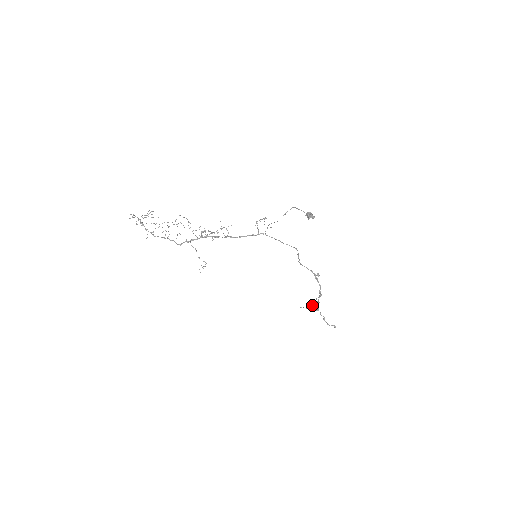
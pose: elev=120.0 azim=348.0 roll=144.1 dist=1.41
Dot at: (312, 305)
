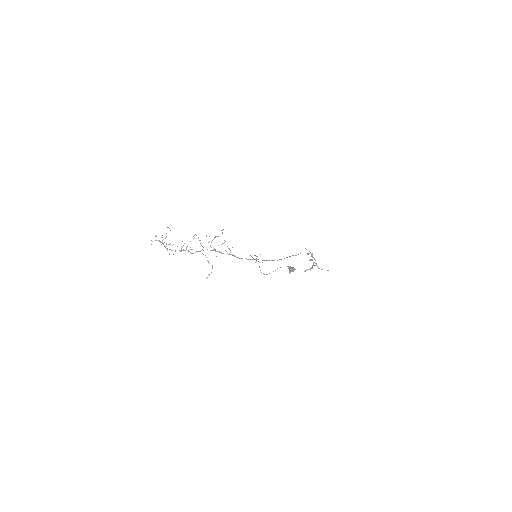
Dot at: (305, 271)
